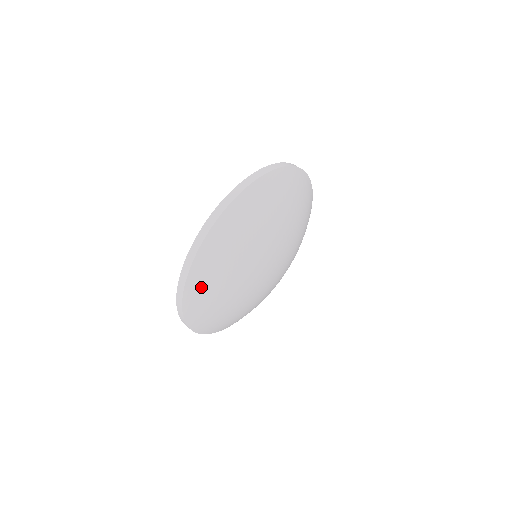
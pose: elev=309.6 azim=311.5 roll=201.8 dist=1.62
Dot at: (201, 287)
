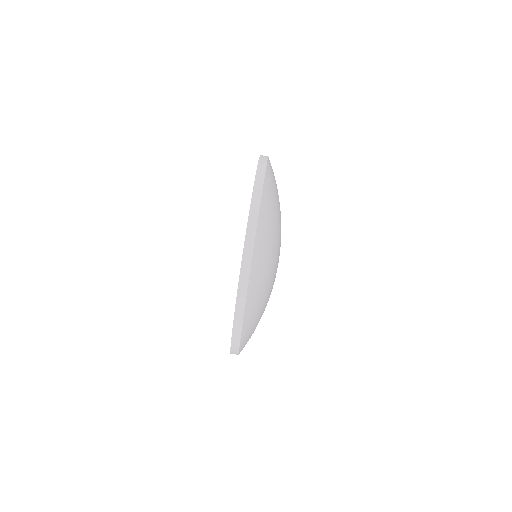
Dot at: occluded
